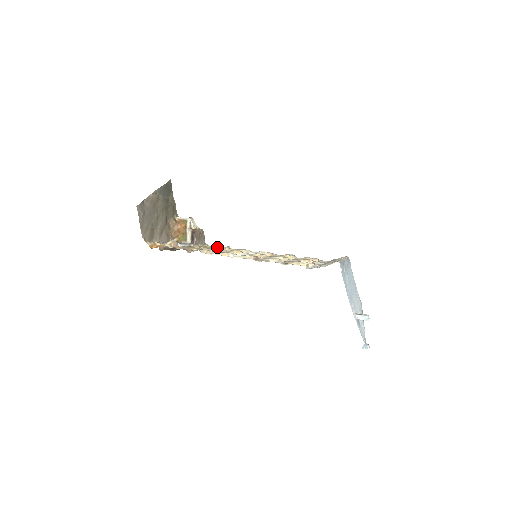
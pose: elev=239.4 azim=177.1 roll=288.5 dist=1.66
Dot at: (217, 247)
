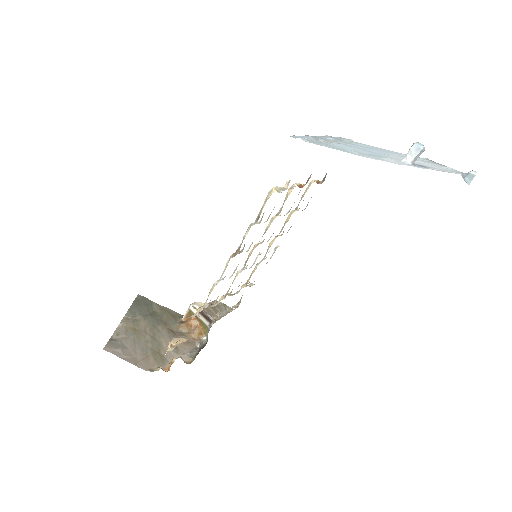
Dot at: occluded
